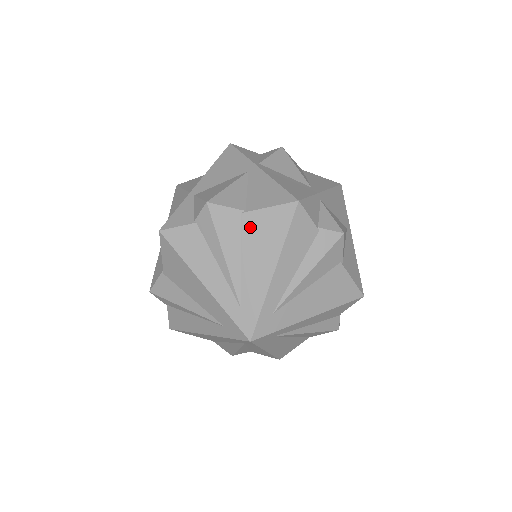
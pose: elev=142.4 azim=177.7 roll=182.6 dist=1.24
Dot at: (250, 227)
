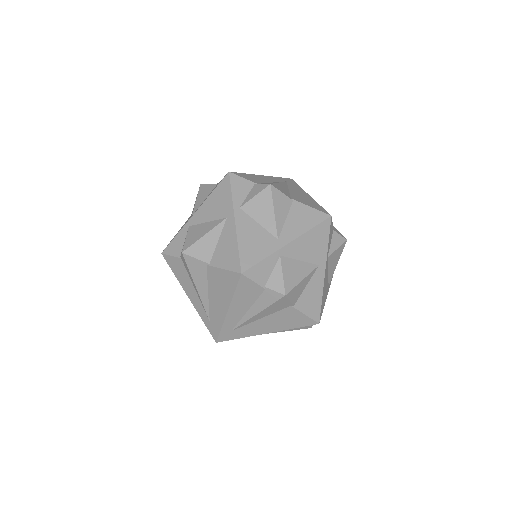
Dot at: (212, 276)
